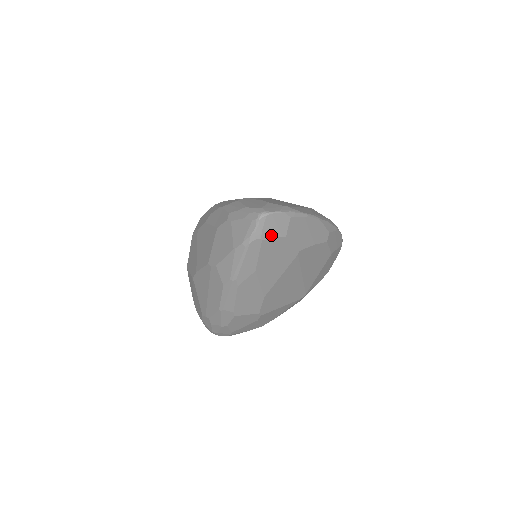
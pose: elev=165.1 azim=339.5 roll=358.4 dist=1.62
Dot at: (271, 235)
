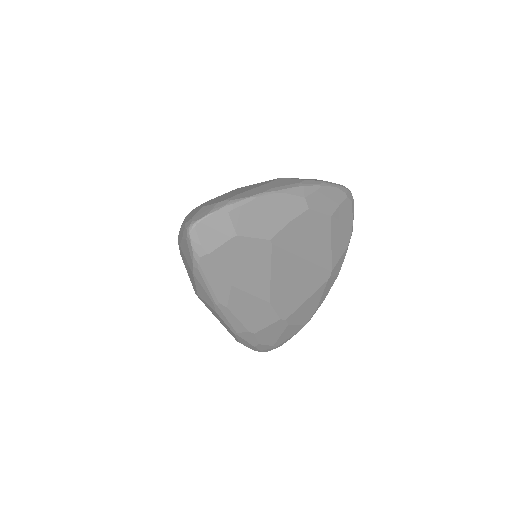
Dot at: (216, 243)
